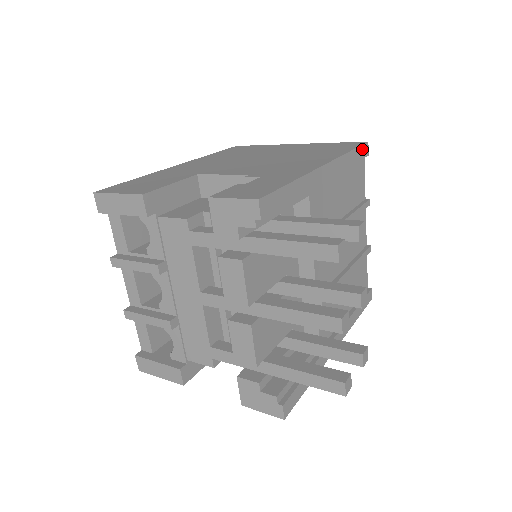
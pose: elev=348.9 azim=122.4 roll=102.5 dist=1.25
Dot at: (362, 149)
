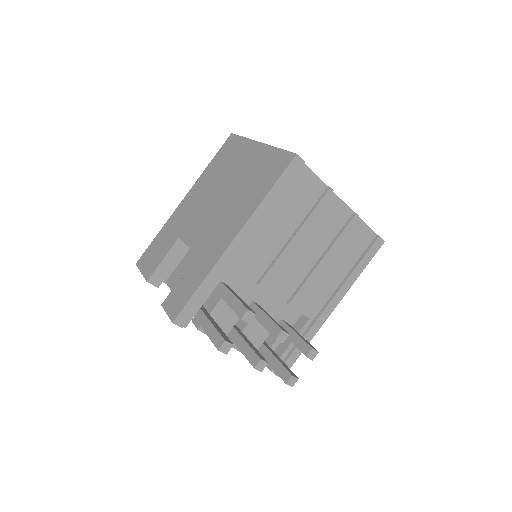
Dot at: (289, 170)
